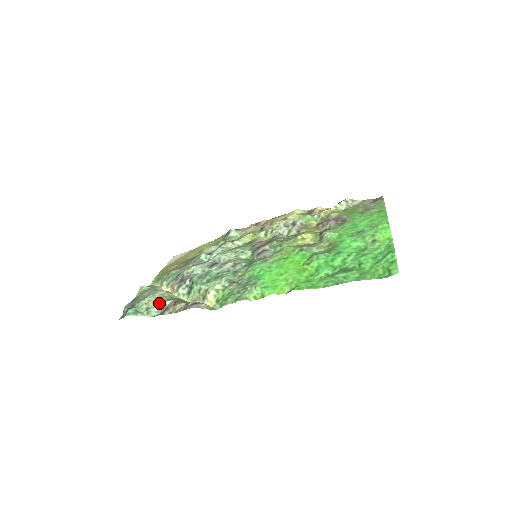
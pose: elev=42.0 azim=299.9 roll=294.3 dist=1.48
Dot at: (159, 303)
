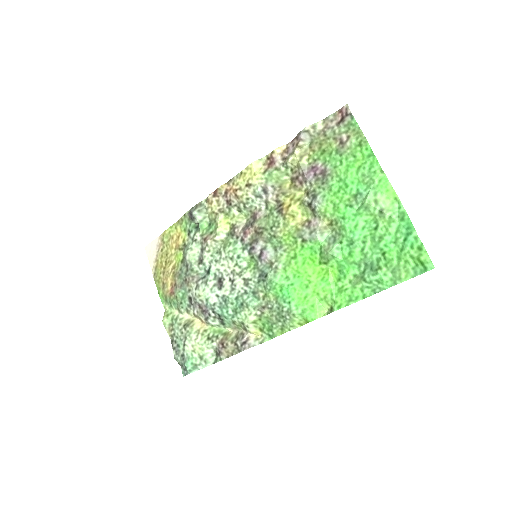
Dot at: (206, 348)
